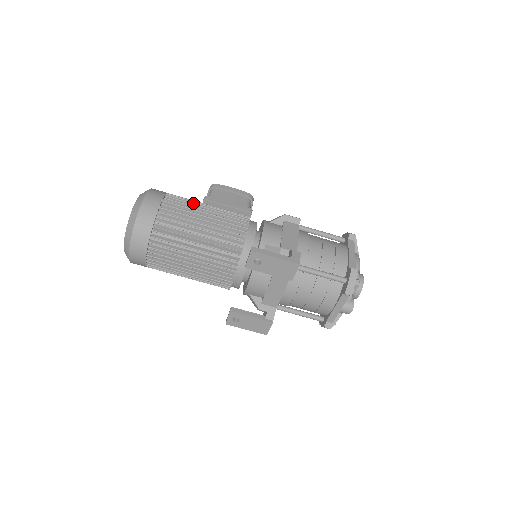
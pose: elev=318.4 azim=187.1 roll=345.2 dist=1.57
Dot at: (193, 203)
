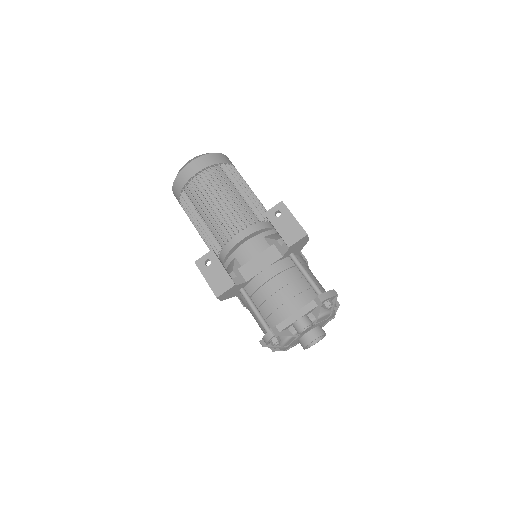
Dot at: occluded
